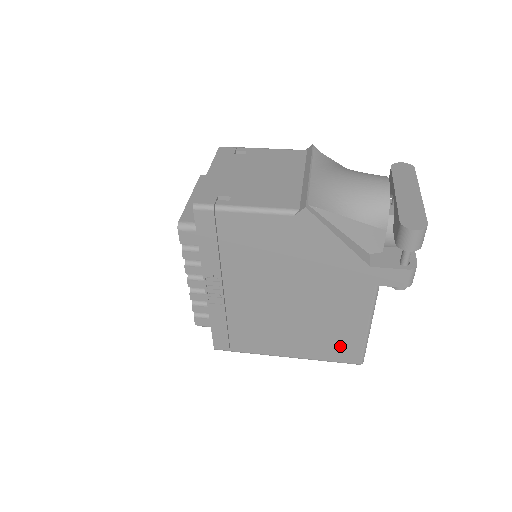
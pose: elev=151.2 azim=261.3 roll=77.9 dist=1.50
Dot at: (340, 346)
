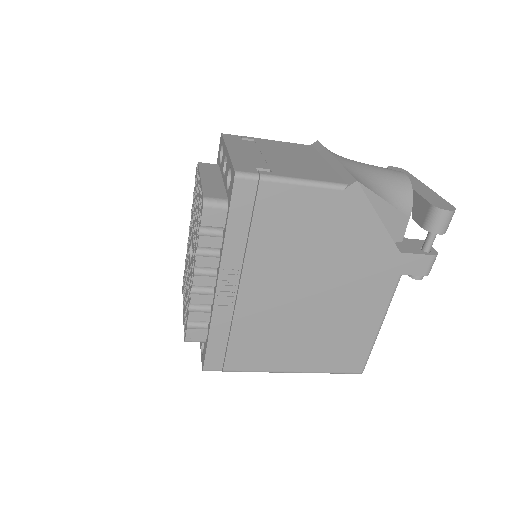
Dot at: (347, 352)
